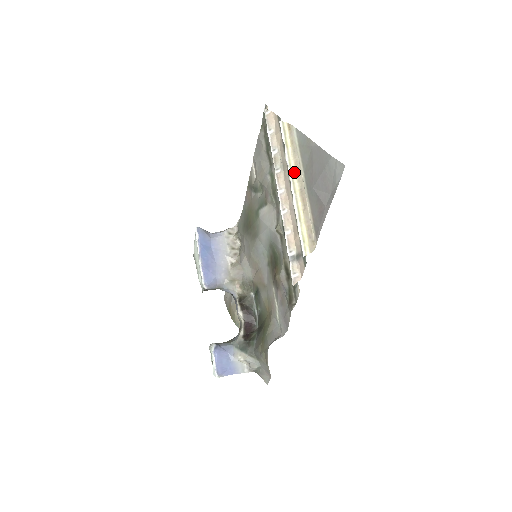
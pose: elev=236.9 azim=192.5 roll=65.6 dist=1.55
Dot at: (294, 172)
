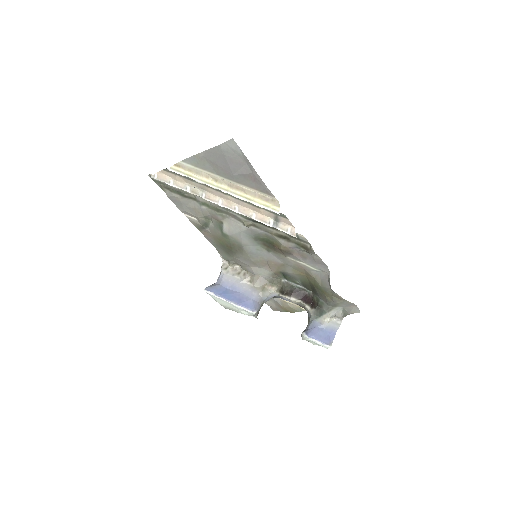
Dot at: (212, 183)
